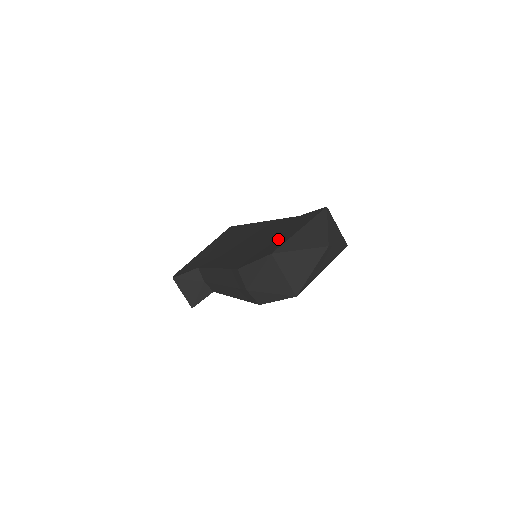
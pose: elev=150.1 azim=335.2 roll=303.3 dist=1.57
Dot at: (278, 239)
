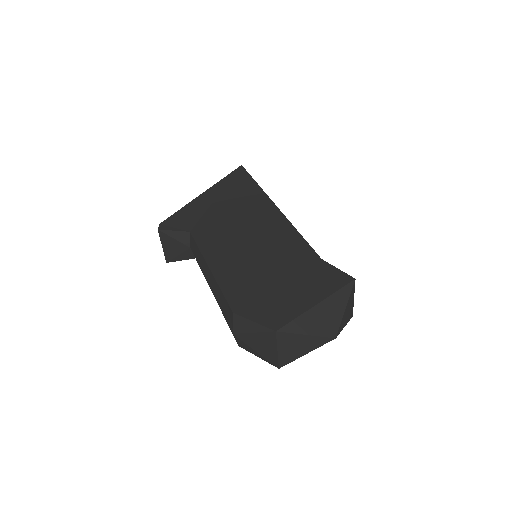
Dot at: (289, 297)
